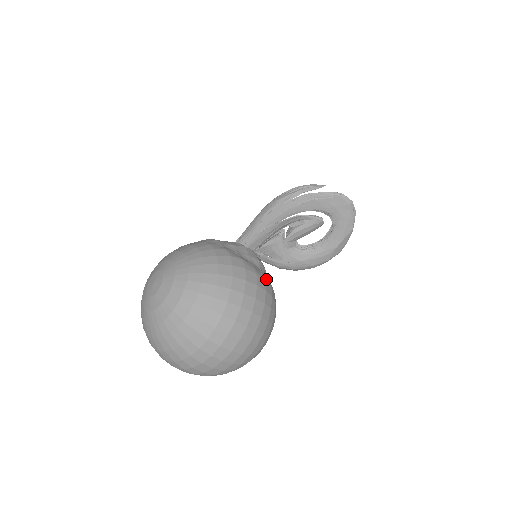
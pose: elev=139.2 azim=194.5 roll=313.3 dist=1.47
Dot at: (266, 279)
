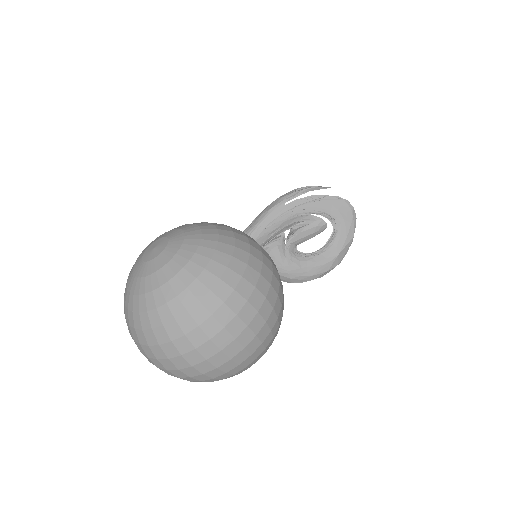
Dot at: occluded
